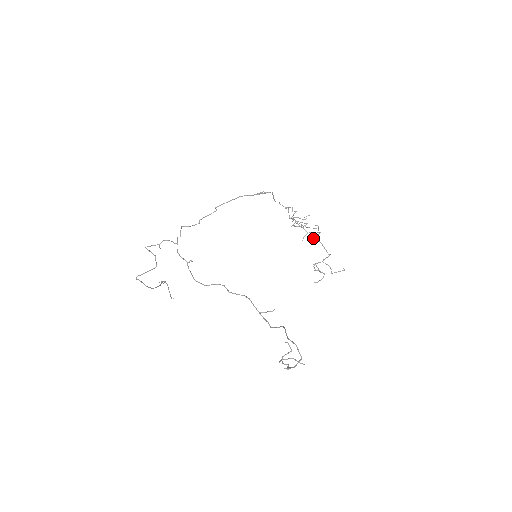
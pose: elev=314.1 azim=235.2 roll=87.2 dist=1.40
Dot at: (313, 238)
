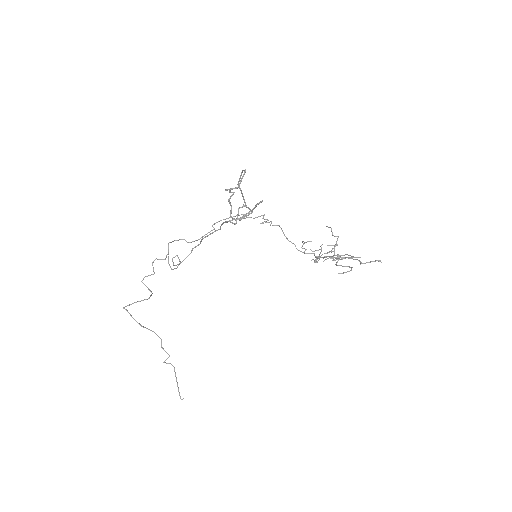
Dot at: occluded
